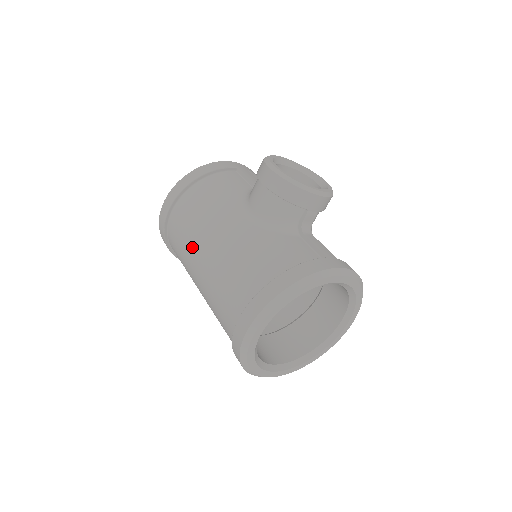
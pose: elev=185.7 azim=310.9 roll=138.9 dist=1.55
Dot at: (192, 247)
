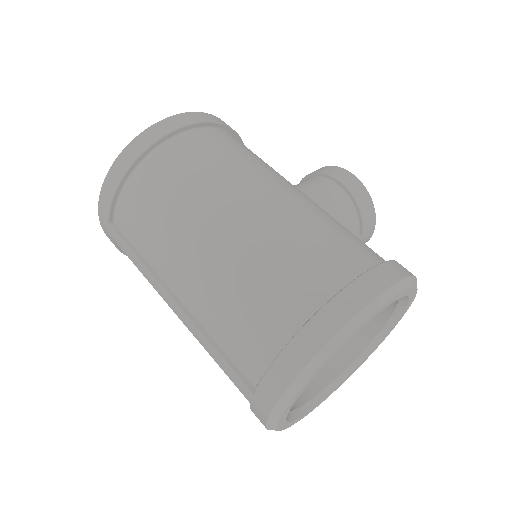
Dot at: (234, 178)
